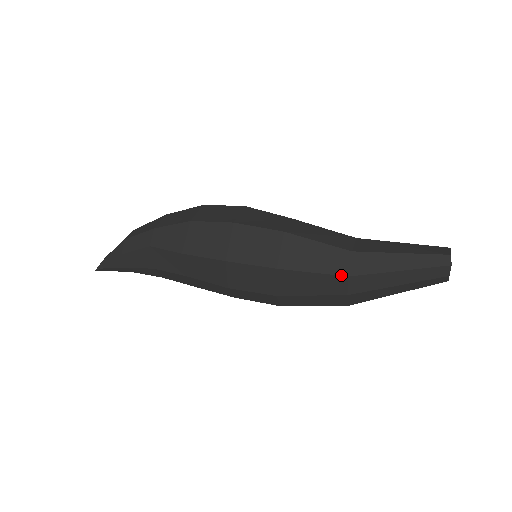
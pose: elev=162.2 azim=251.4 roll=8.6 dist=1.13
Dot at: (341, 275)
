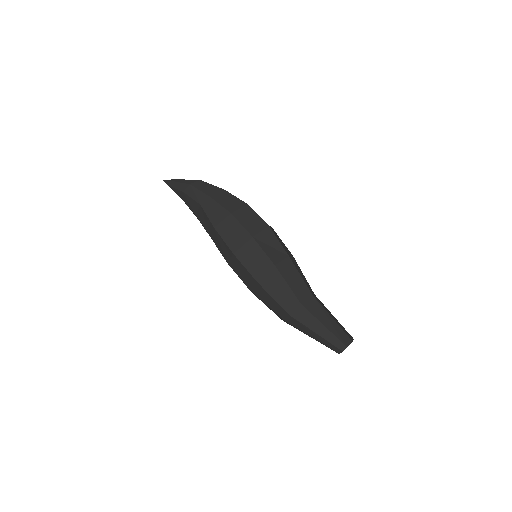
Dot at: (286, 311)
